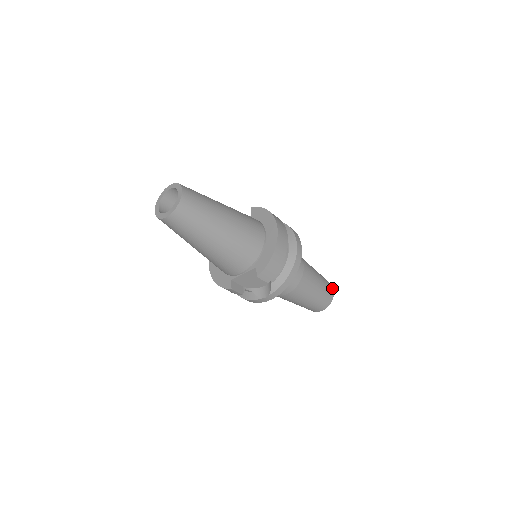
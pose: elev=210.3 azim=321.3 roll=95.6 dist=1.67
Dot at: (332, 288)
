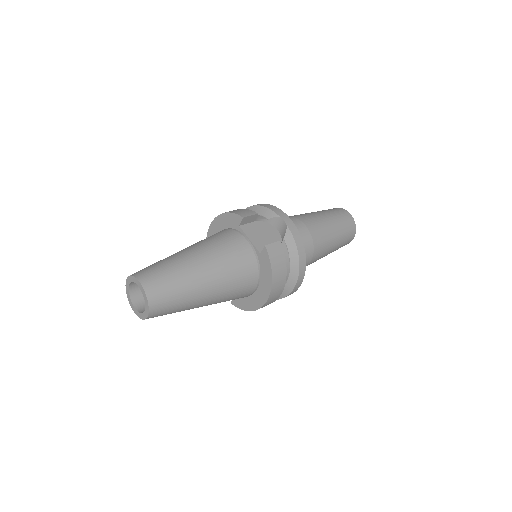
Dot at: occluded
